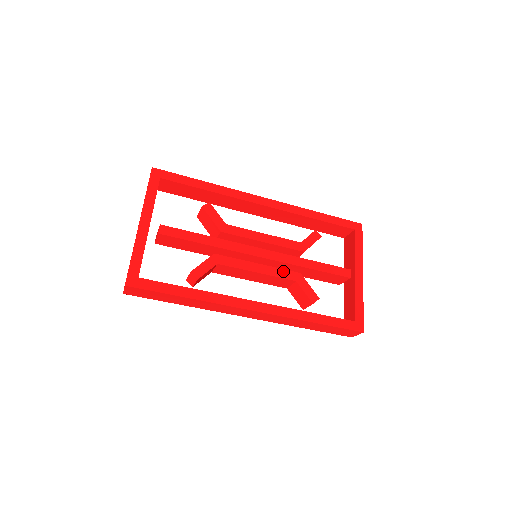
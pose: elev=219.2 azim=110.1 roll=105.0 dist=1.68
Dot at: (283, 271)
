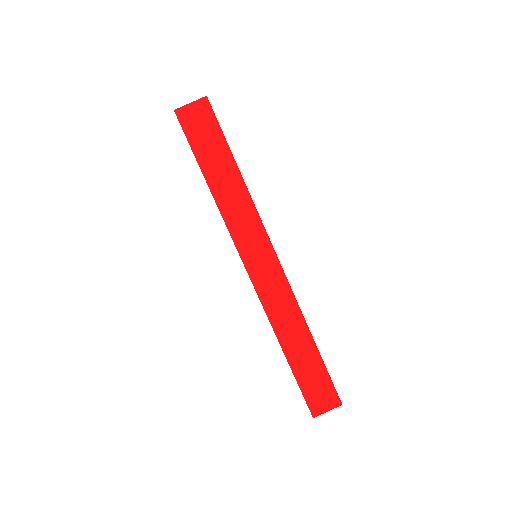
Dot at: occluded
